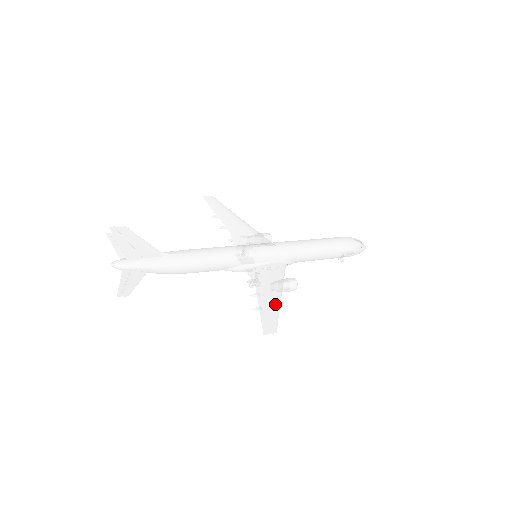
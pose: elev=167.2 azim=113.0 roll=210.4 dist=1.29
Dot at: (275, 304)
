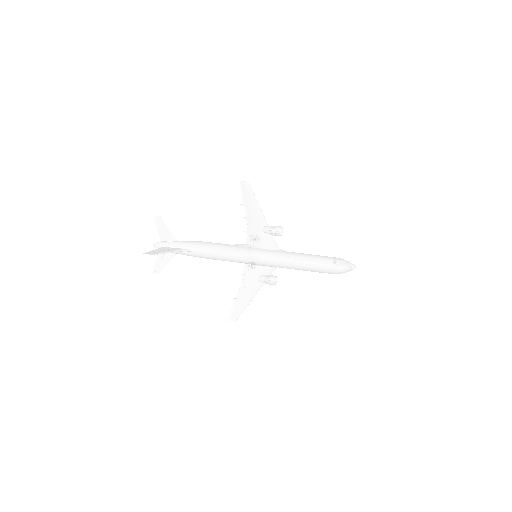
Dot at: (246, 302)
